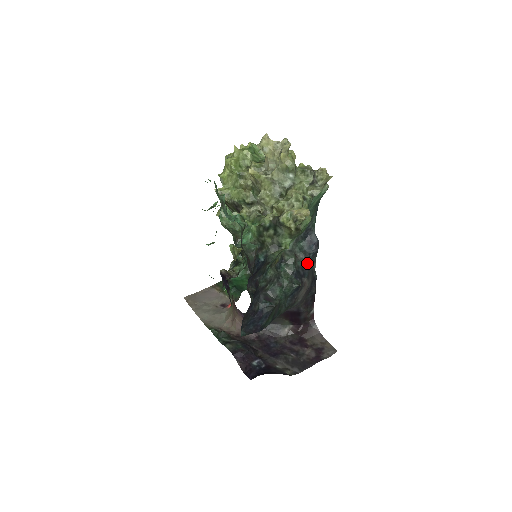
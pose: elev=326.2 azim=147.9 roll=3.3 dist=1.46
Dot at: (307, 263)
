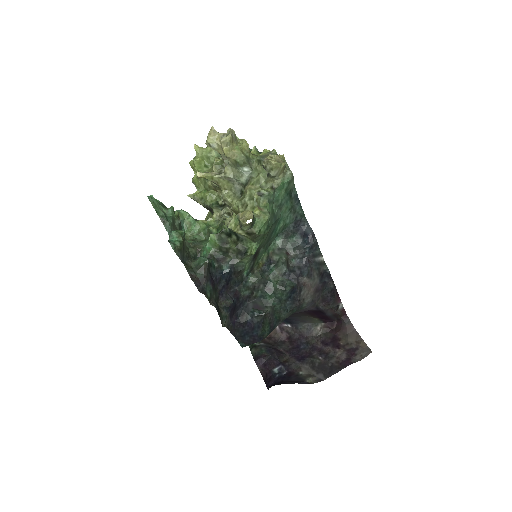
Dot at: (305, 259)
